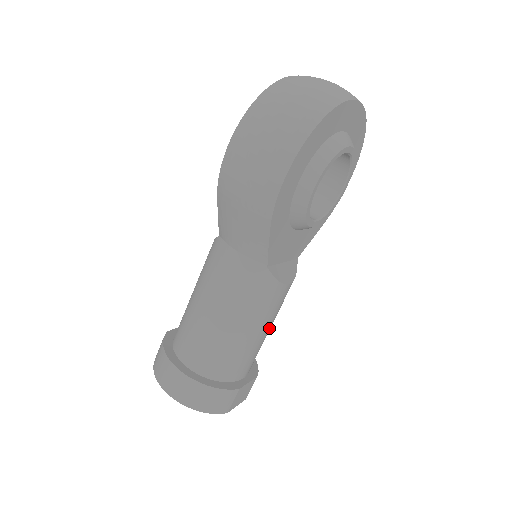
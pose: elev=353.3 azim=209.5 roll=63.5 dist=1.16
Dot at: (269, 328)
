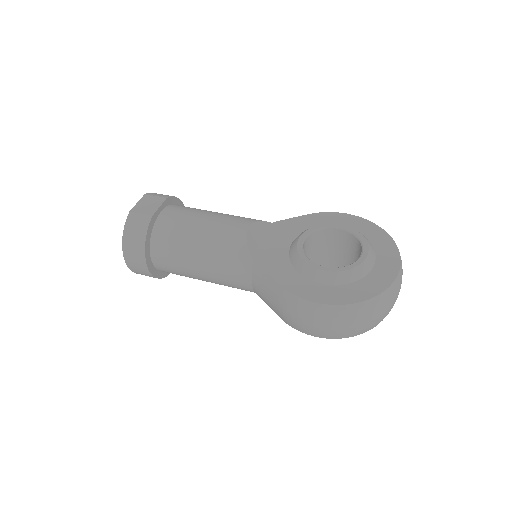
Dot at: occluded
